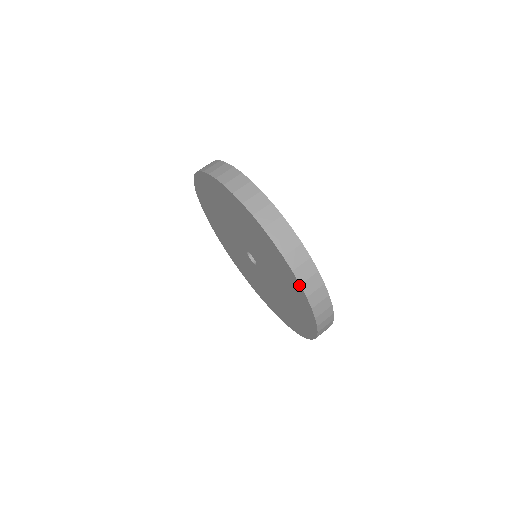
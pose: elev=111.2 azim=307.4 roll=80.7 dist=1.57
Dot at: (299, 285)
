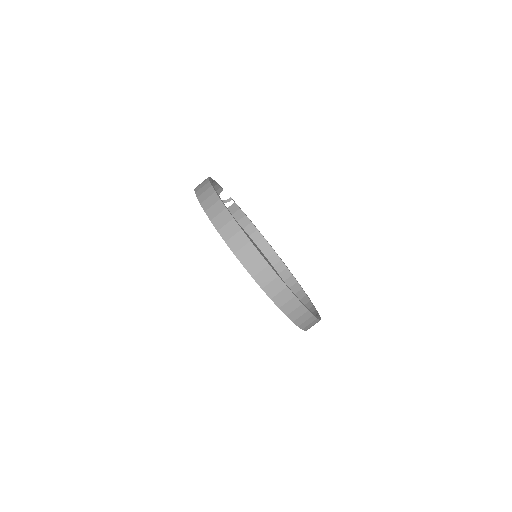
Dot at: (244, 267)
